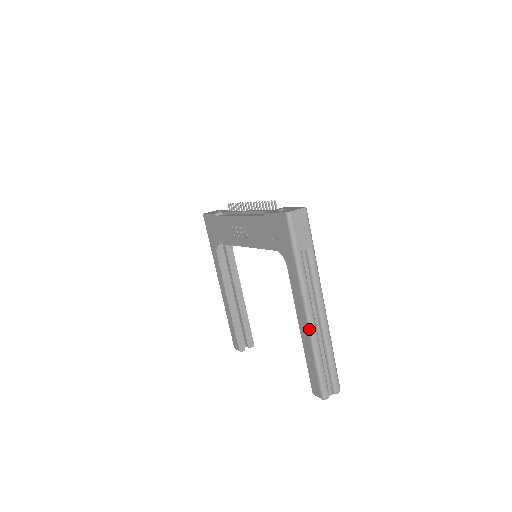
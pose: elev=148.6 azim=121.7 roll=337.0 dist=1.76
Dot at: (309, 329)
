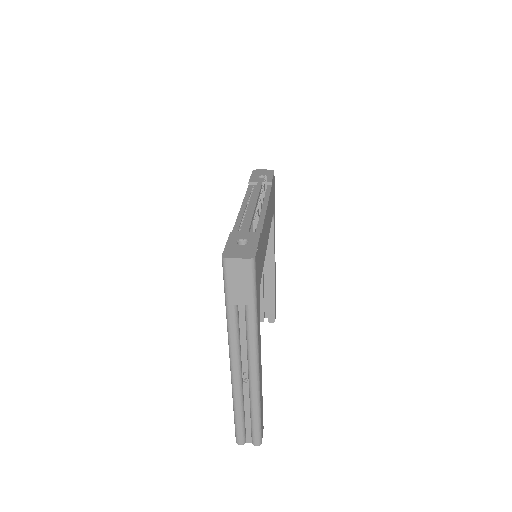
Dot at: (231, 380)
